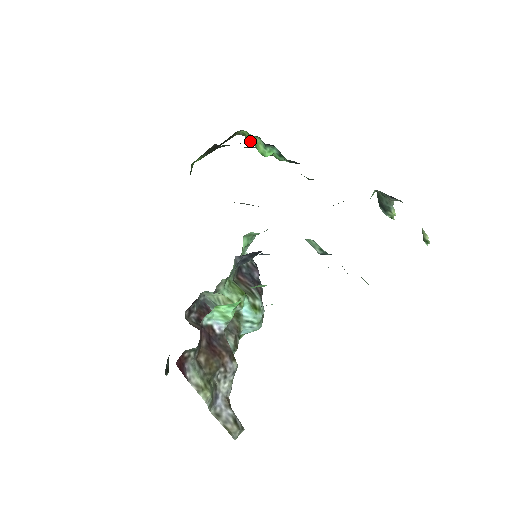
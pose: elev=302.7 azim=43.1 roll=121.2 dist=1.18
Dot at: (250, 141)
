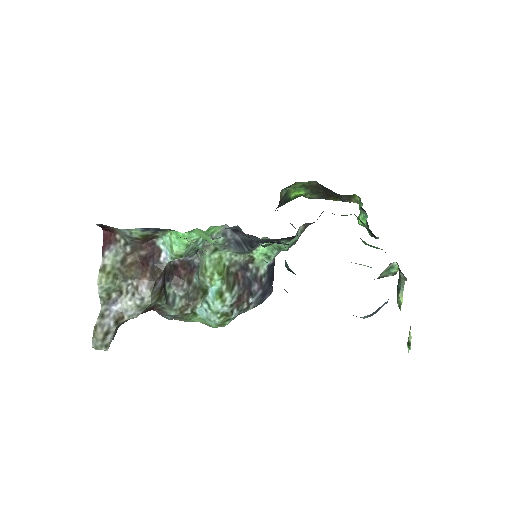
Dot at: occluded
